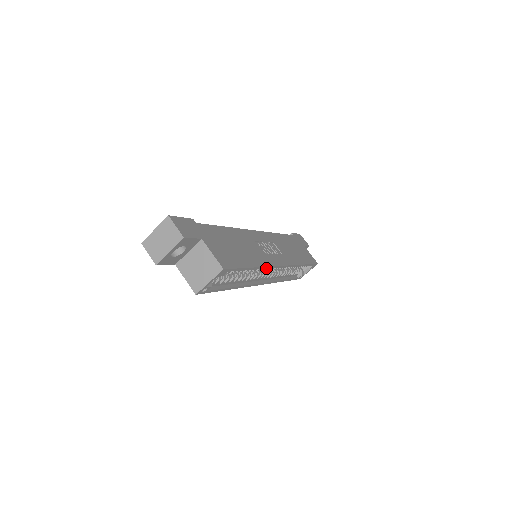
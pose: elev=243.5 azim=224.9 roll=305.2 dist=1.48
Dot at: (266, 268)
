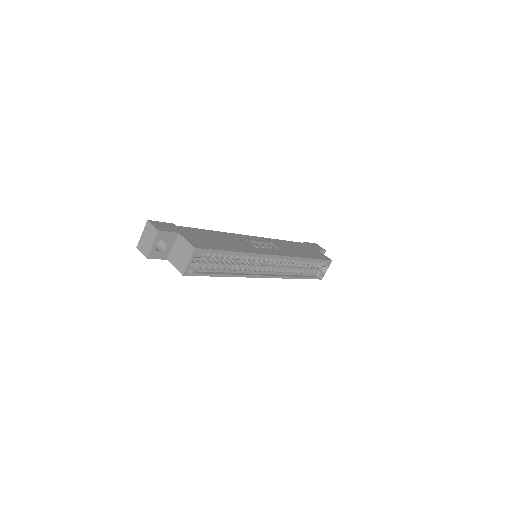
Dot at: (254, 255)
